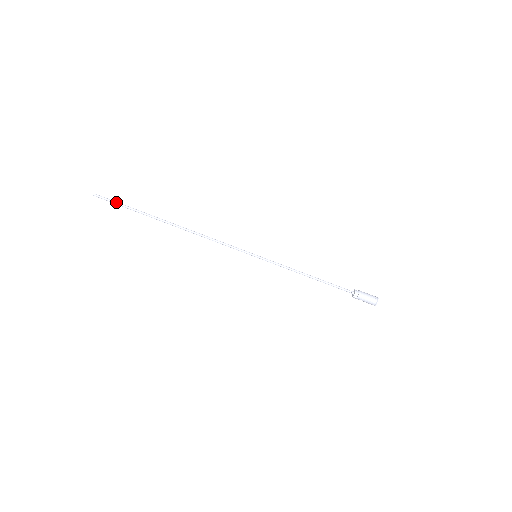
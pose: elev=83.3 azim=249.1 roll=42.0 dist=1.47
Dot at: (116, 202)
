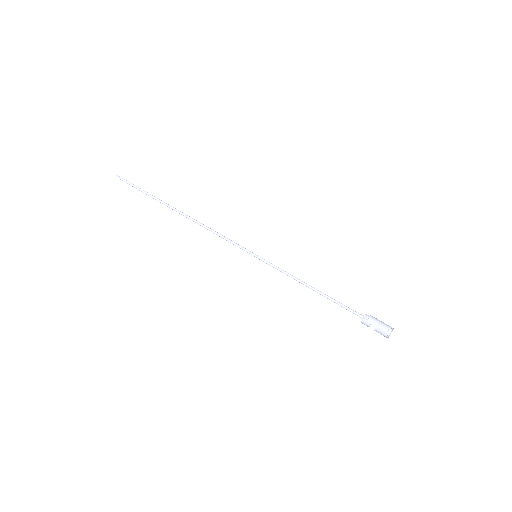
Dot at: (134, 185)
